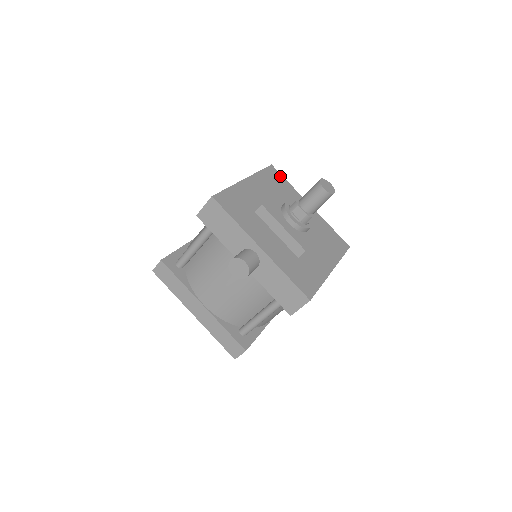
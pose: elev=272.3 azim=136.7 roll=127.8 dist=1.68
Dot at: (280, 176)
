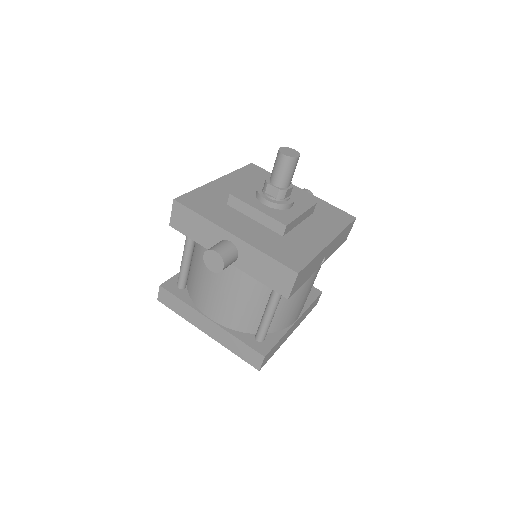
Dot at: (262, 171)
